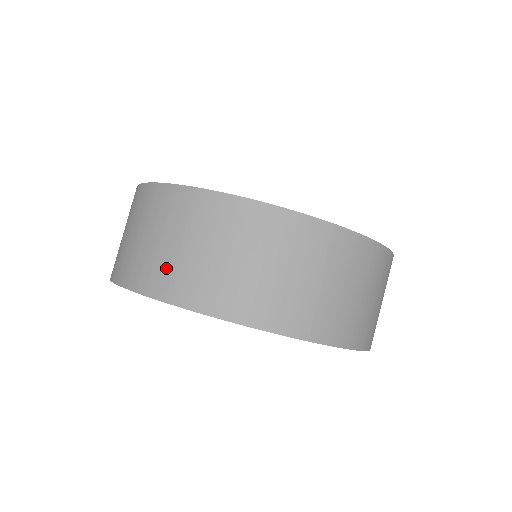
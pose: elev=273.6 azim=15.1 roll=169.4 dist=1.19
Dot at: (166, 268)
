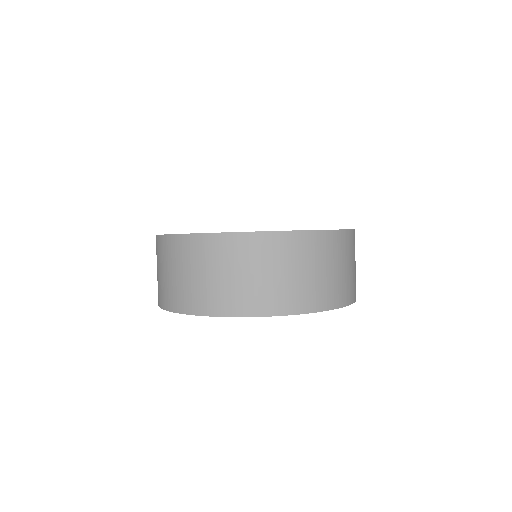
Dot at: occluded
